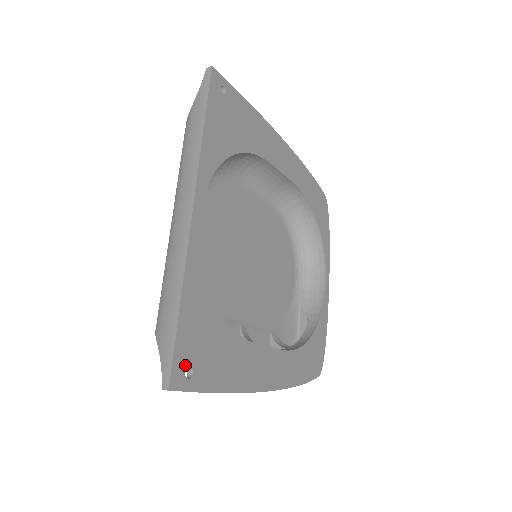
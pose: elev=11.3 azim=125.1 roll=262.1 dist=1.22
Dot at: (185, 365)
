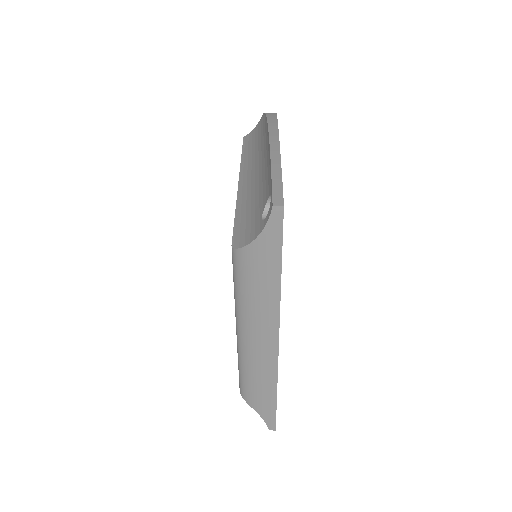
Dot at: occluded
